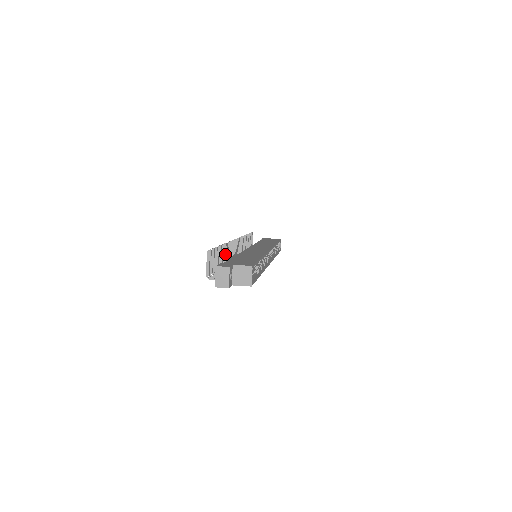
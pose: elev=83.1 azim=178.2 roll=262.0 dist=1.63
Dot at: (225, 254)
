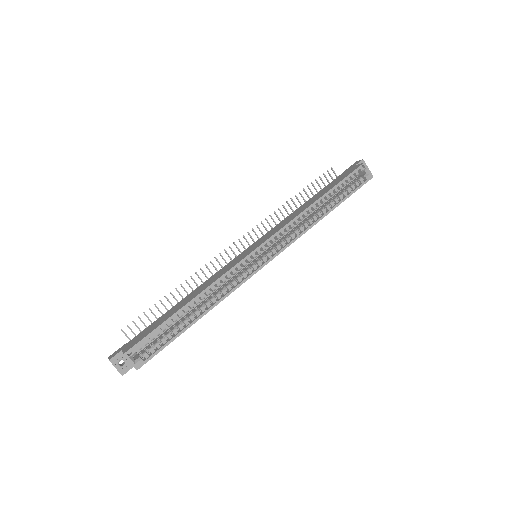
Dot at: (197, 286)
